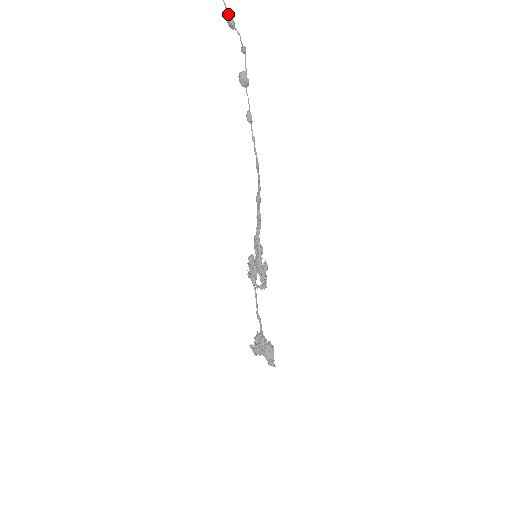
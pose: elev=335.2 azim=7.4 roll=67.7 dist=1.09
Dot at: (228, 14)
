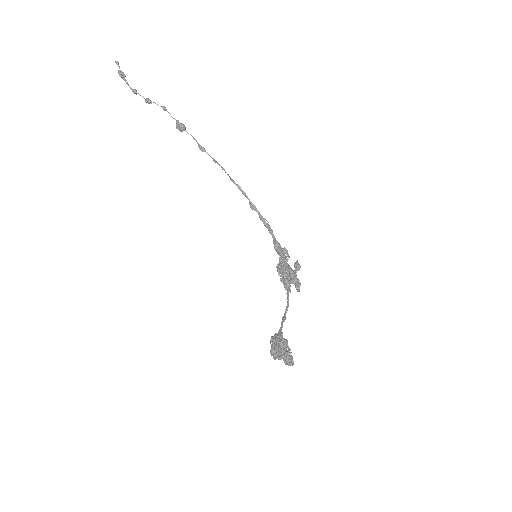
Dot at: (144, 98)
